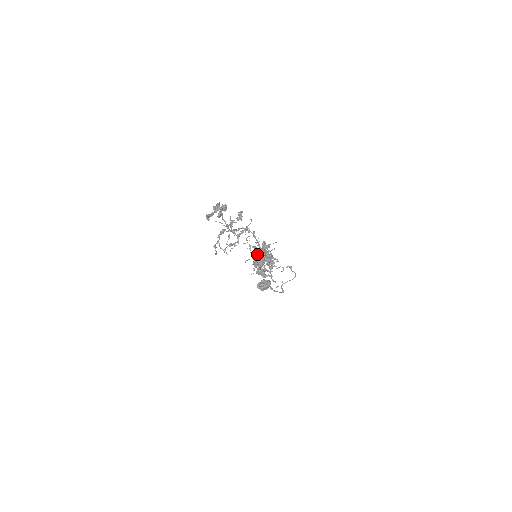
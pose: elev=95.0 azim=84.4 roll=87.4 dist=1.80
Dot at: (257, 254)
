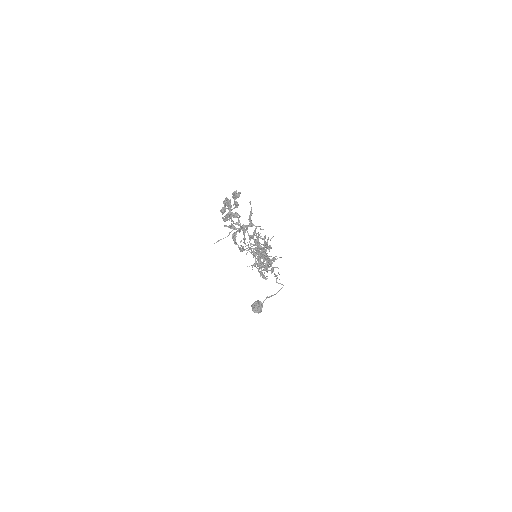
Dot at: (254, 256)
